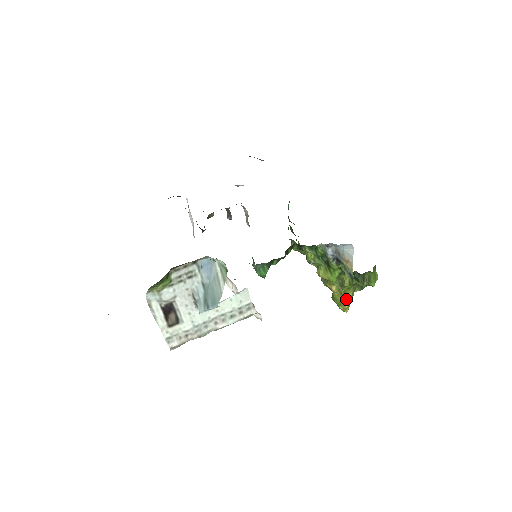
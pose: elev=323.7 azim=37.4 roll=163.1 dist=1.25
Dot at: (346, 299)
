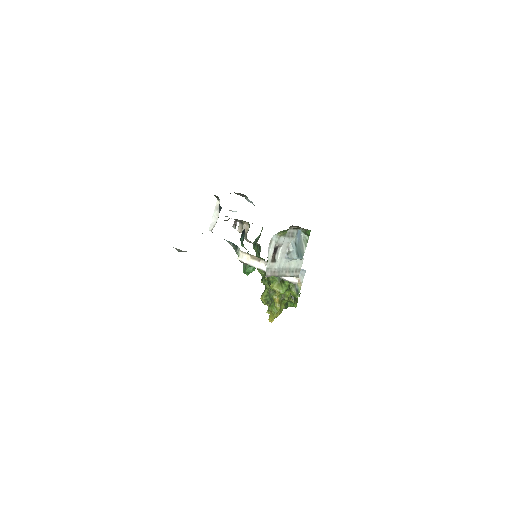
Dot at: (280, 310)
